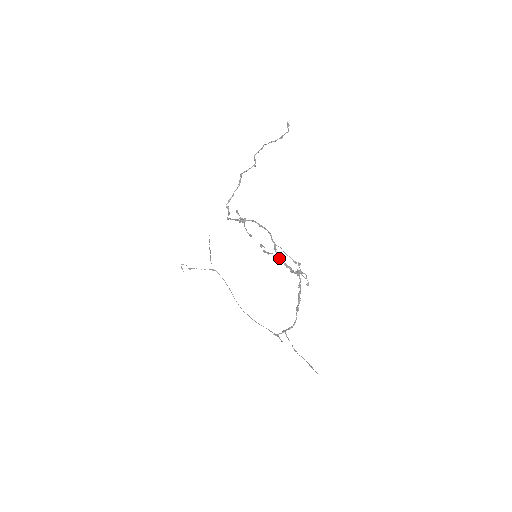
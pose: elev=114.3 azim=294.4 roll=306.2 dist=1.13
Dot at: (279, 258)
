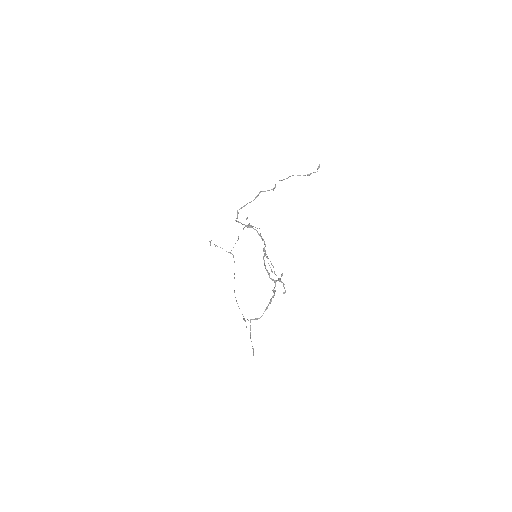
Dot at: (264, 264)
